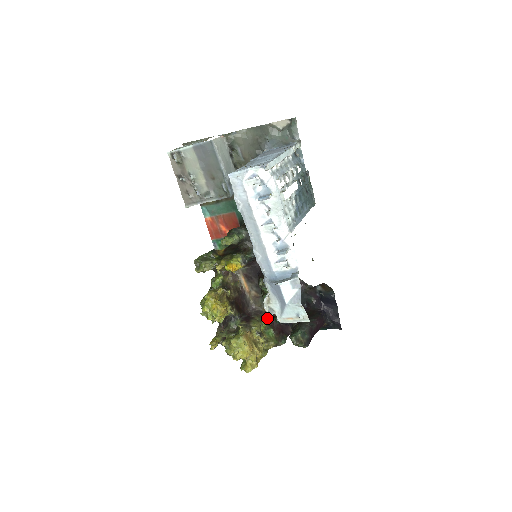
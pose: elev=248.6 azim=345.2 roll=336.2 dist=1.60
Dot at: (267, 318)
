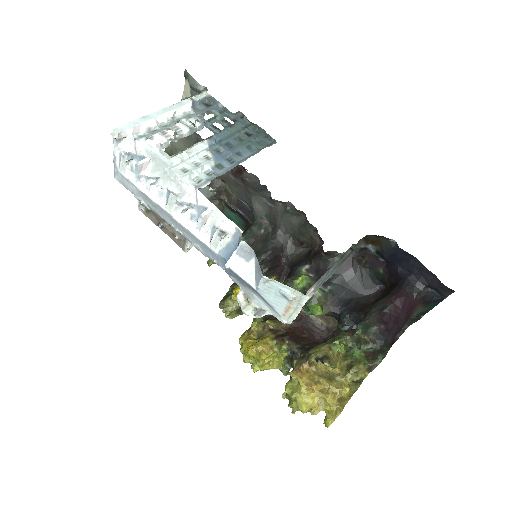
Dot at: (345, 334)
